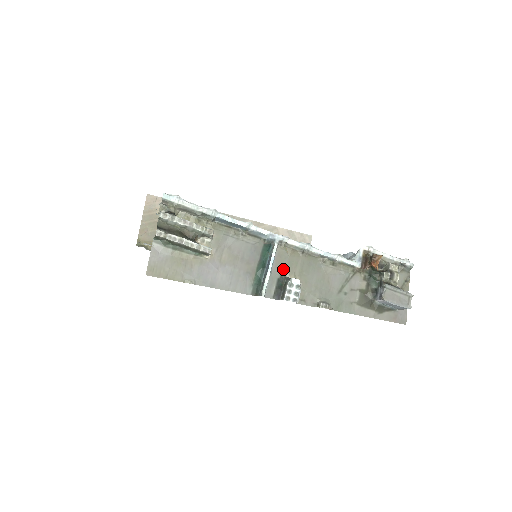
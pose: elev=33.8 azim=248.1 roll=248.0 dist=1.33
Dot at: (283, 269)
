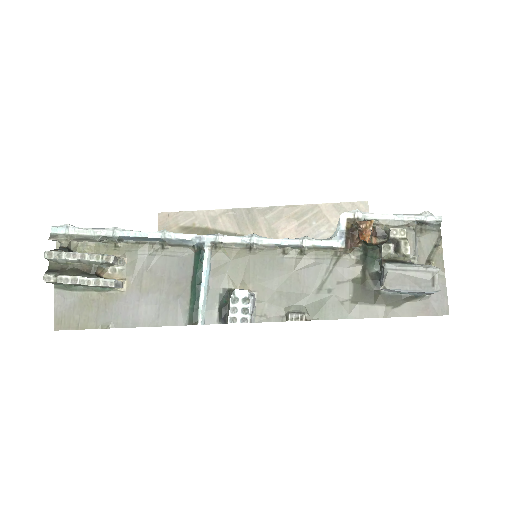
Dot at: (225, 279)
